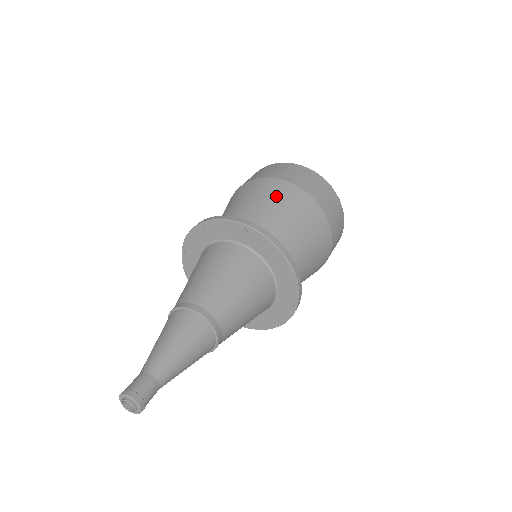
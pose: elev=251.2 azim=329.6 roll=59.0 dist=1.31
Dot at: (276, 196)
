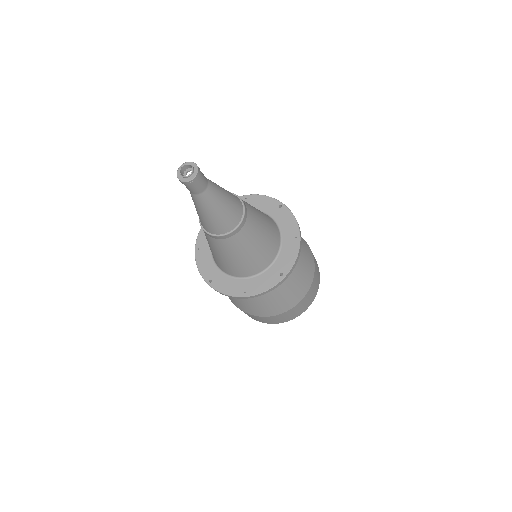
Dot at: occluded
